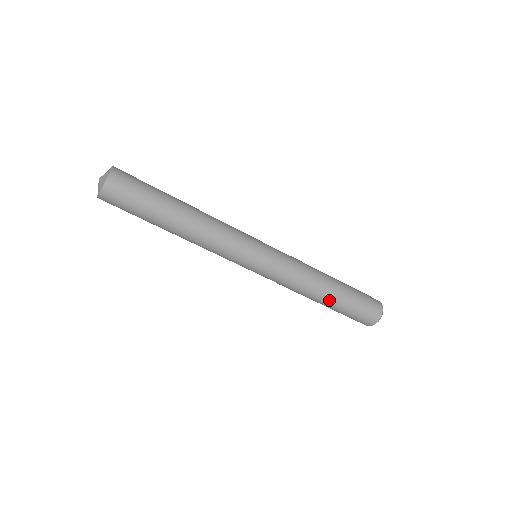
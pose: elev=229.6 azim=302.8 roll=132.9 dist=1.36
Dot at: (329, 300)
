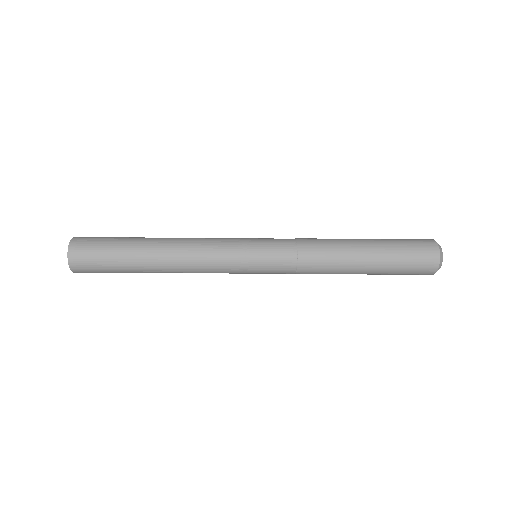
Dot at: (360, 273)
